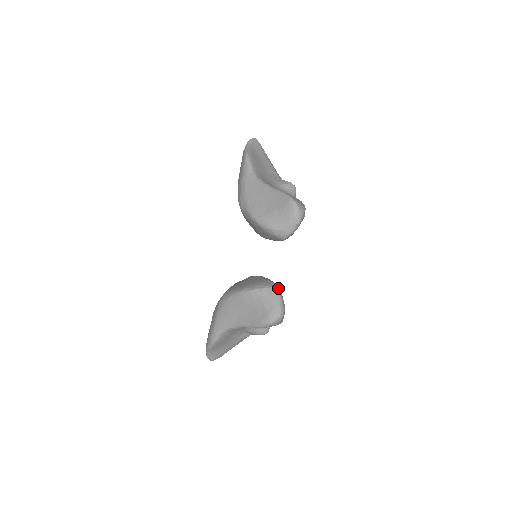
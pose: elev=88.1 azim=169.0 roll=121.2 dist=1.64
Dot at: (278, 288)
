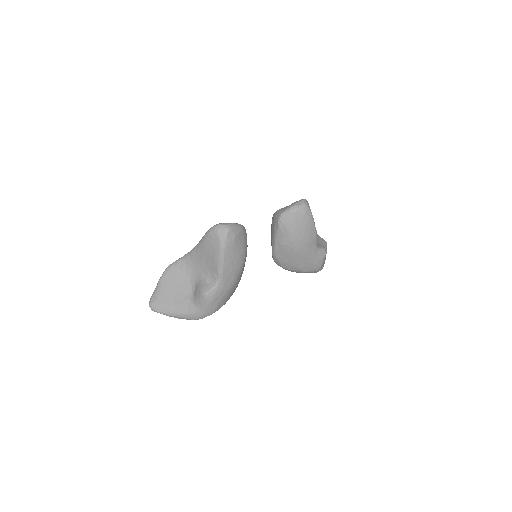
Dot at: (245, 230)
